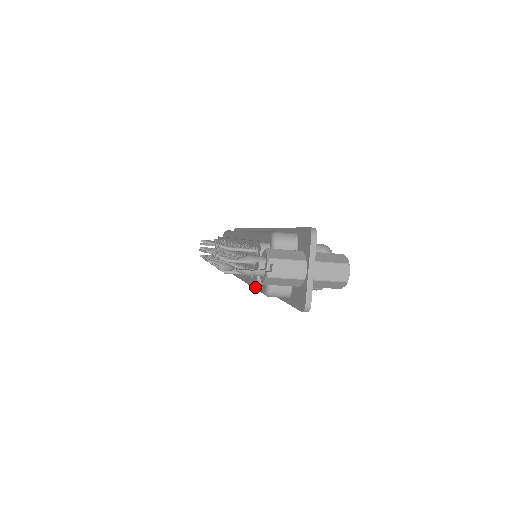
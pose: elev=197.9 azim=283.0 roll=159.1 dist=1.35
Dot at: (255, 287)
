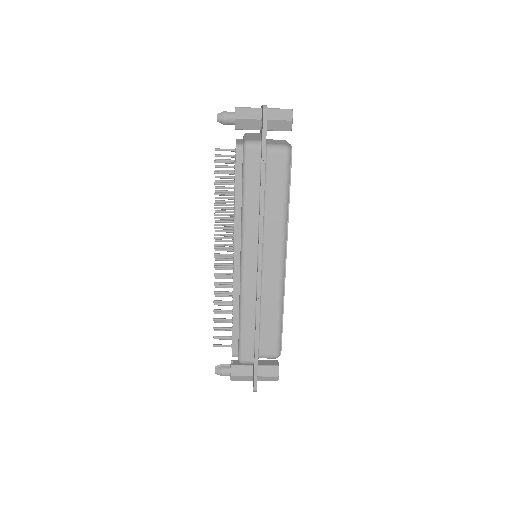
Dot at: (242, 181)
